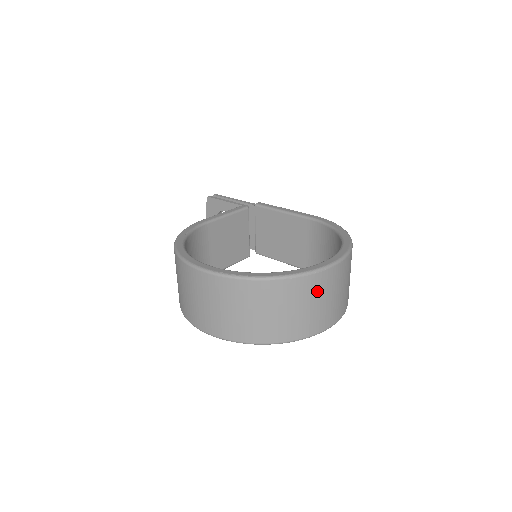
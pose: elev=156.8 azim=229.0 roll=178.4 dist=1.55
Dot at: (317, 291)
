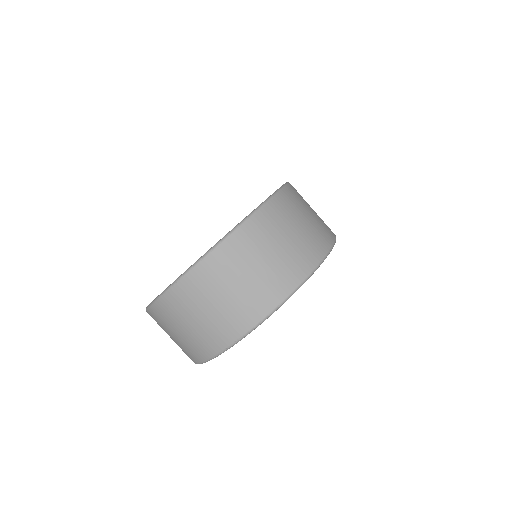
Dot at: (195, 299)
